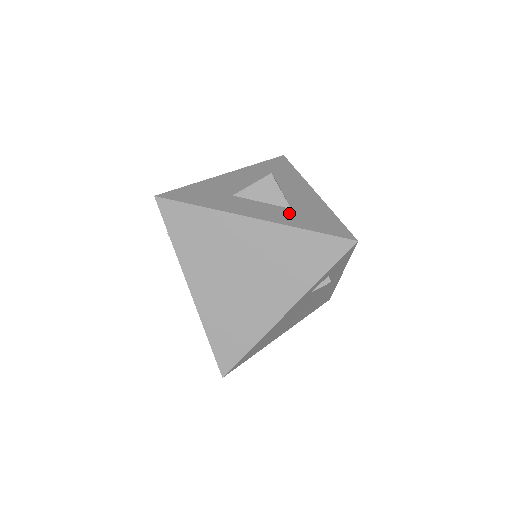
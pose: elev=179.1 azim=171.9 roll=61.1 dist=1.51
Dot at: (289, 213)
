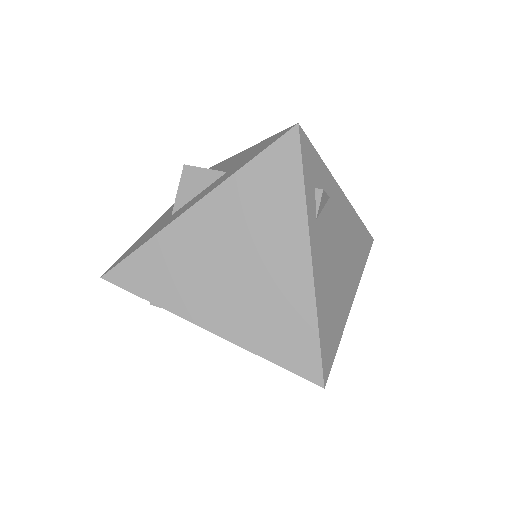
Dot at: (225, 175)
